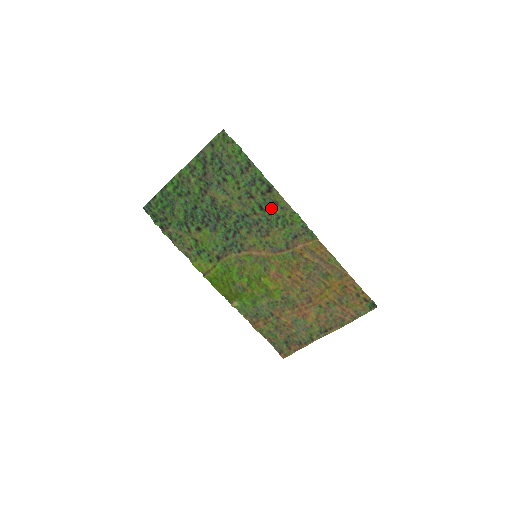
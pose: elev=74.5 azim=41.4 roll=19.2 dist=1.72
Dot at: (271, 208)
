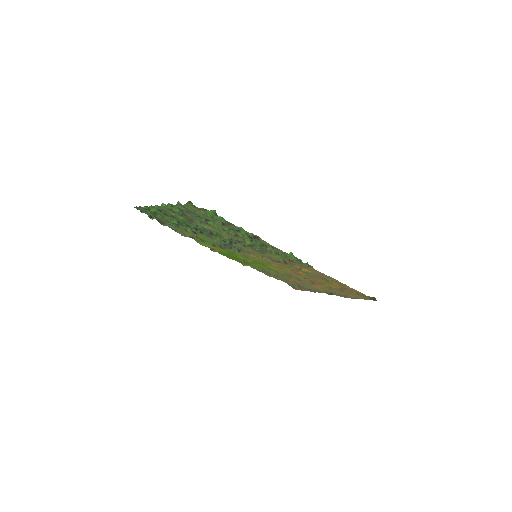
Dot at: (262, 244)
